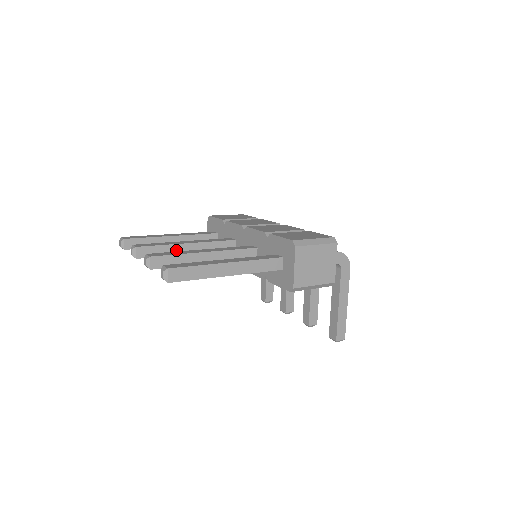
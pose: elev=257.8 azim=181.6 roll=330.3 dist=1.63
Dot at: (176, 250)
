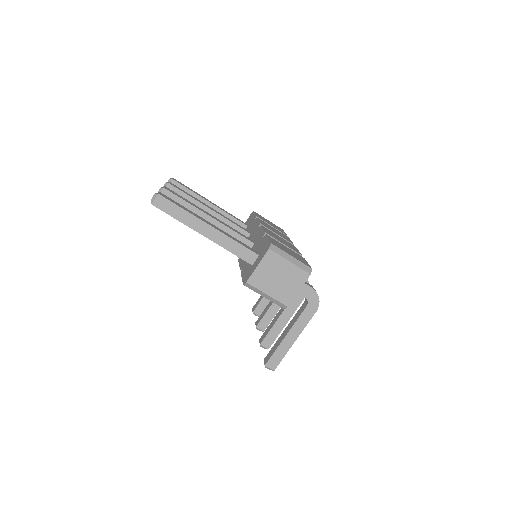
Dot at: occluded
